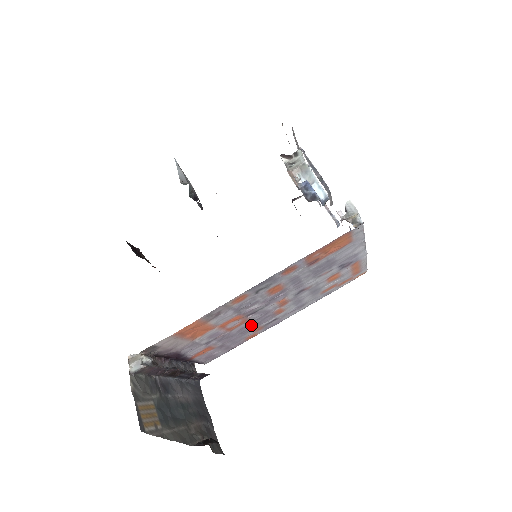
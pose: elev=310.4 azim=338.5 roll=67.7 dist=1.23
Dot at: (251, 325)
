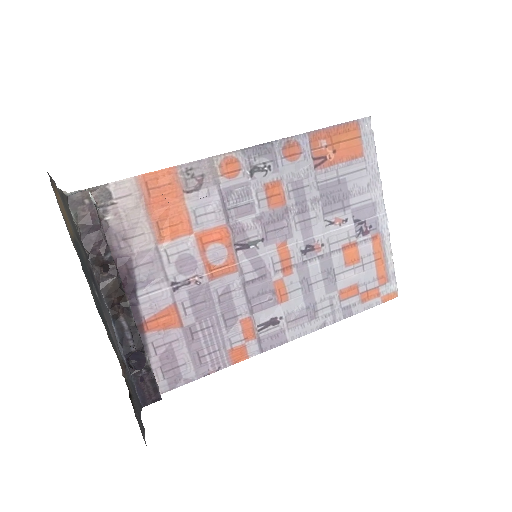
Dot at: (240, 297)
